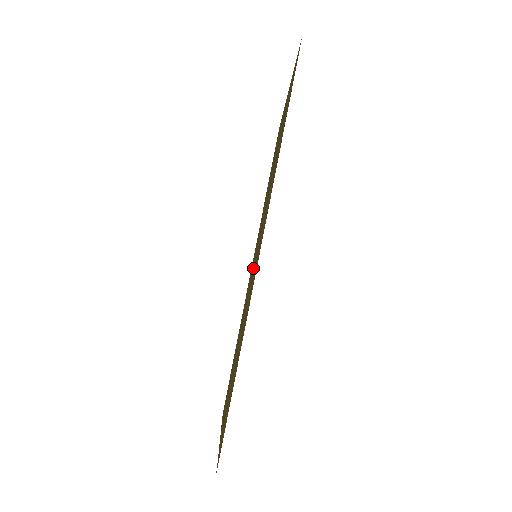
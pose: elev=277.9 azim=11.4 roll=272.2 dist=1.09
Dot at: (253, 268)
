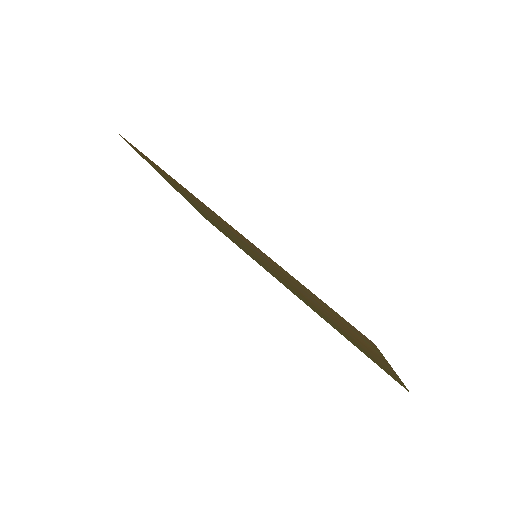
Dot at: occluded
